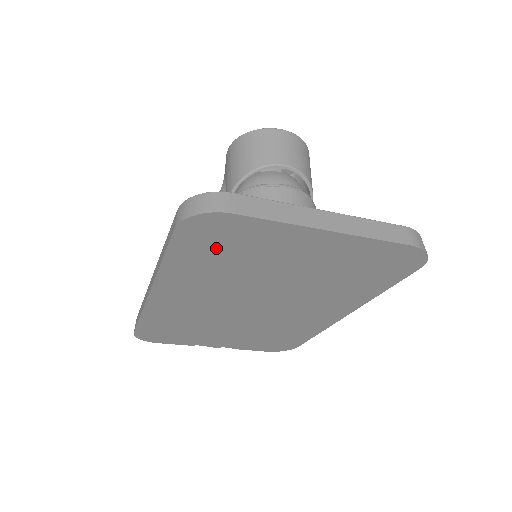
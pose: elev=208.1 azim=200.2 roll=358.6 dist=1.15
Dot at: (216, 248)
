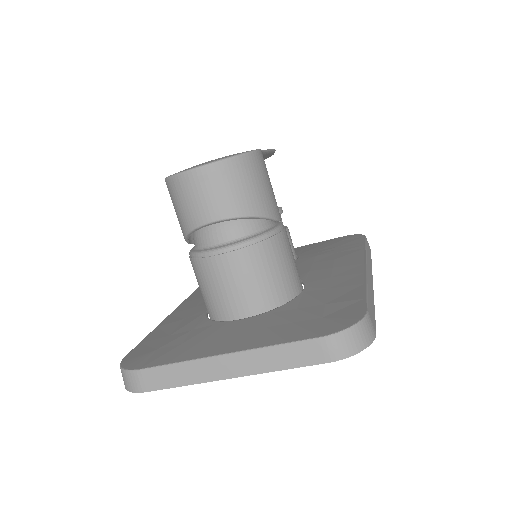
Dot at: occluded
